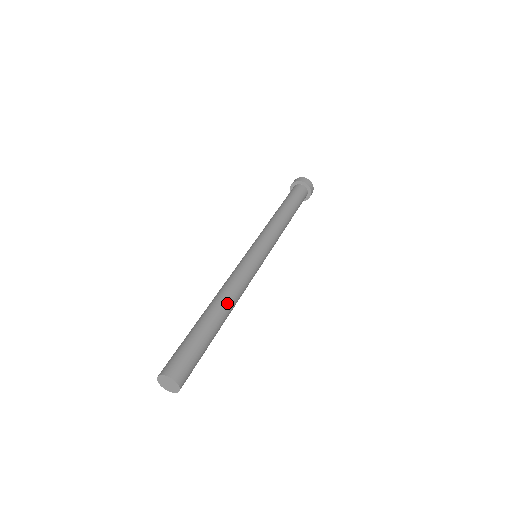
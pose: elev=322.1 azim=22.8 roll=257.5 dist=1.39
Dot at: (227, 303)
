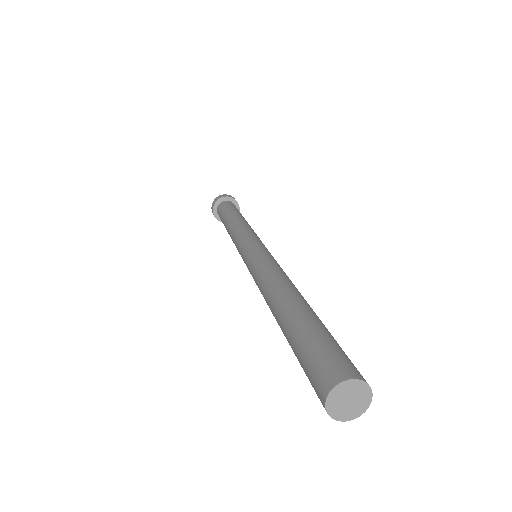
Dot at: (299, 292)
